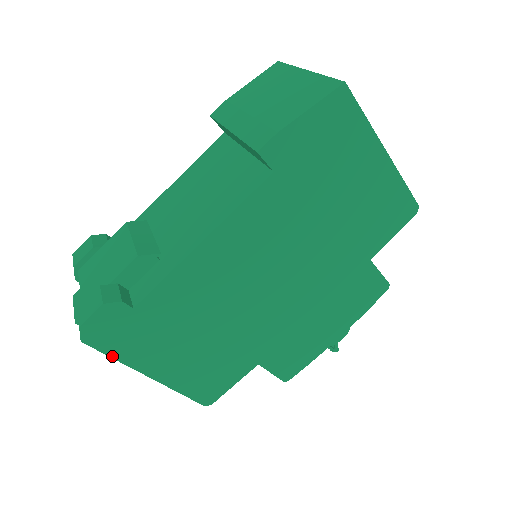
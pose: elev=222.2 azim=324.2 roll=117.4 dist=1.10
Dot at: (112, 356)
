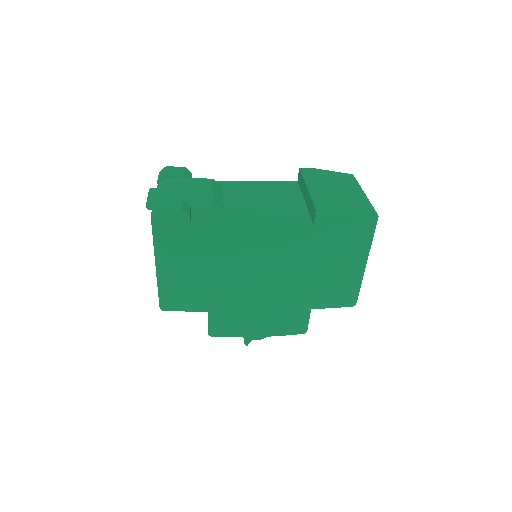
Dot at: (154, 238)
